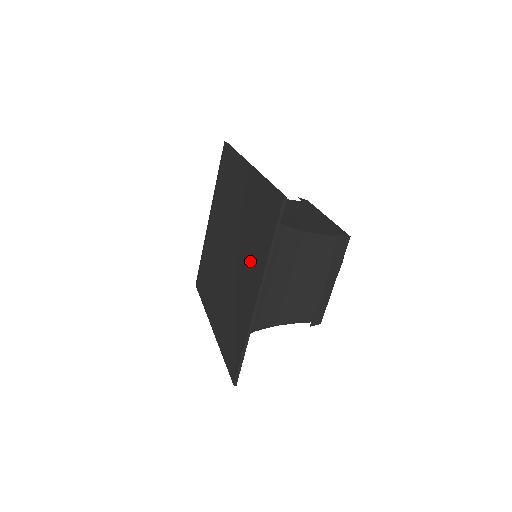
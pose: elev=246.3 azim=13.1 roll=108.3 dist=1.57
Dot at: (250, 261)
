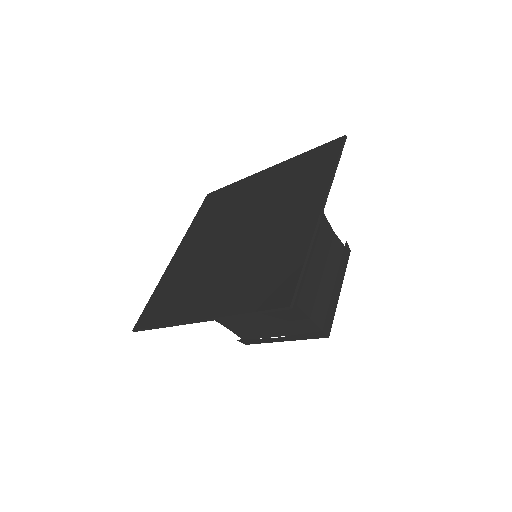
Dot at: (230, 283)
